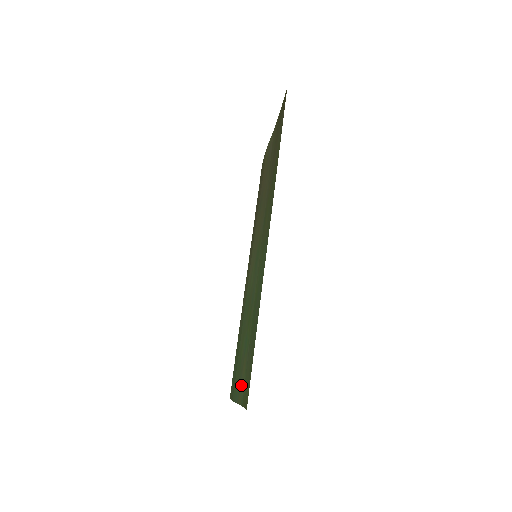
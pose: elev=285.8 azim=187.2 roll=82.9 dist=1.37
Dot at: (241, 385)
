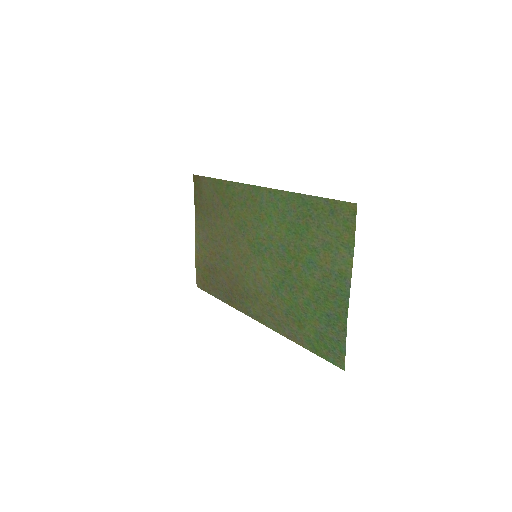
Dot at: (338, 265)
